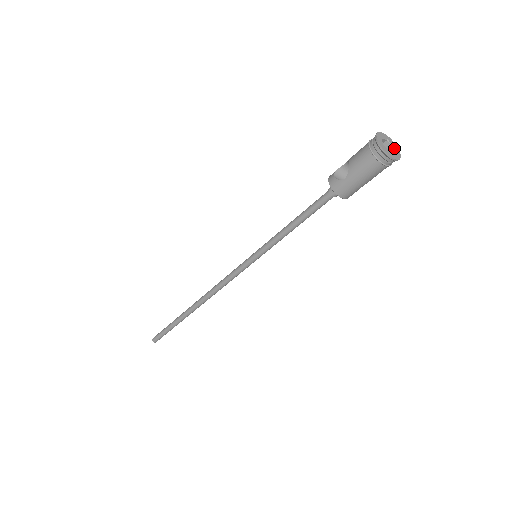
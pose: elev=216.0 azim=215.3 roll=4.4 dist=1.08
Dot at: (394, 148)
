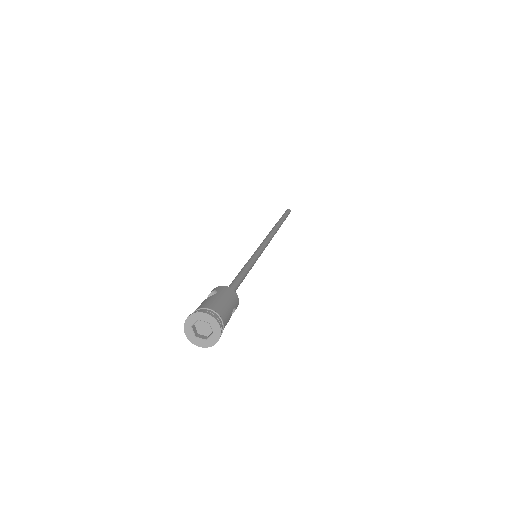
Dot at: (212, 334)
